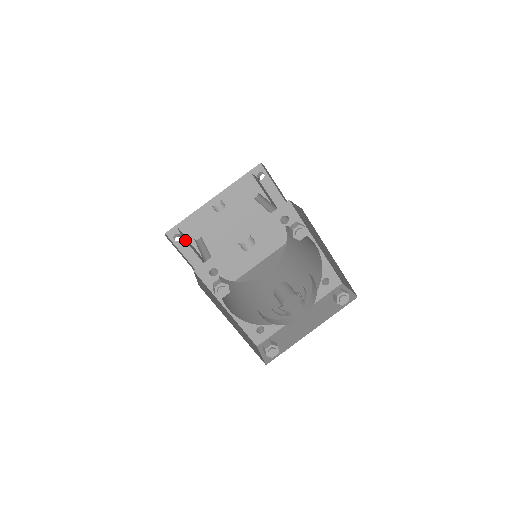
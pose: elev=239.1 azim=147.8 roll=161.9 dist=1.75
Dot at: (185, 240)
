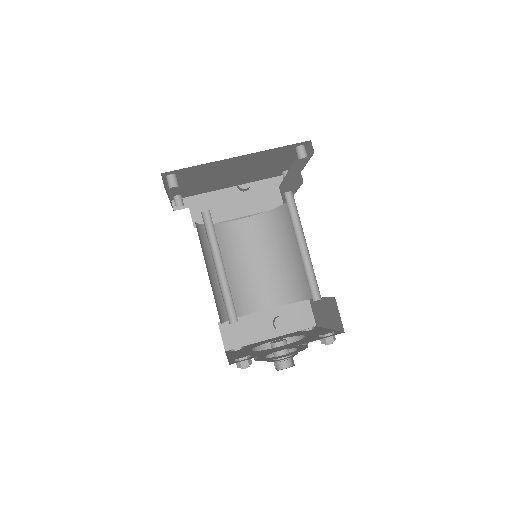
Dot at: occluded
